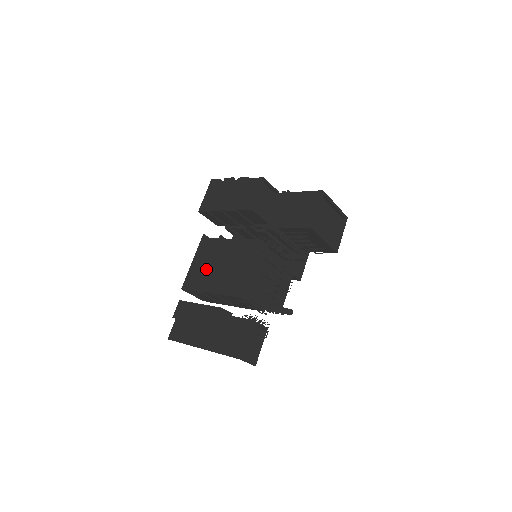
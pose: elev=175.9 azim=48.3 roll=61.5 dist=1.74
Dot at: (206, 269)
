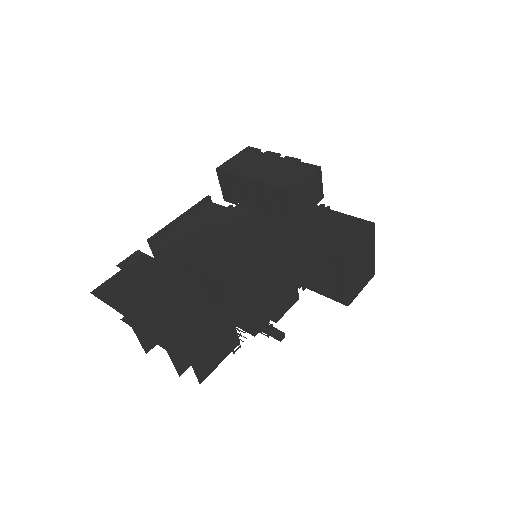
Dot at: (194, 232)
